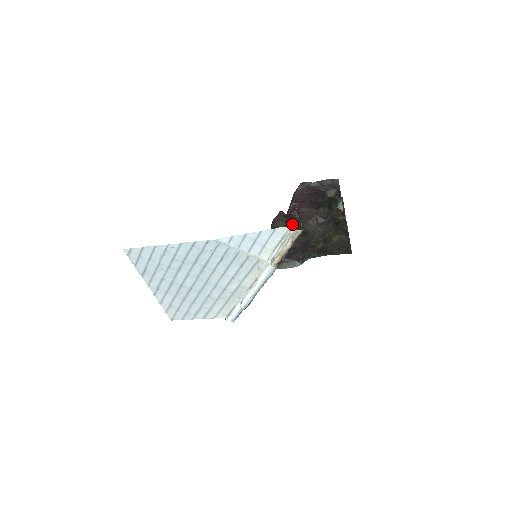
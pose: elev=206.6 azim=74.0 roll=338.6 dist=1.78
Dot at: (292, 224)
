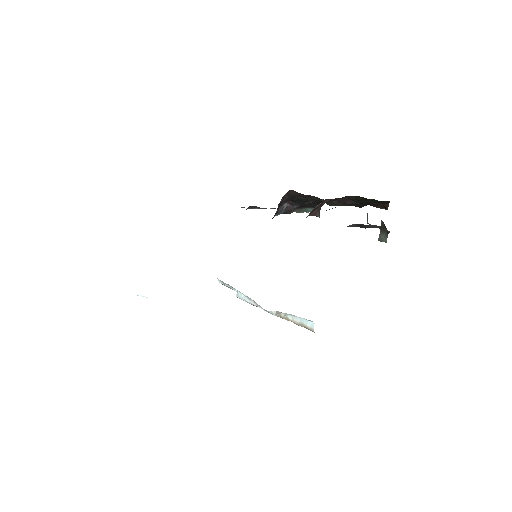
Dot at: (309, 195)
